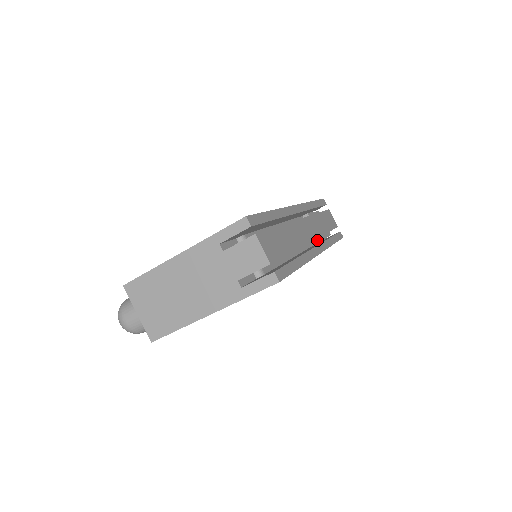
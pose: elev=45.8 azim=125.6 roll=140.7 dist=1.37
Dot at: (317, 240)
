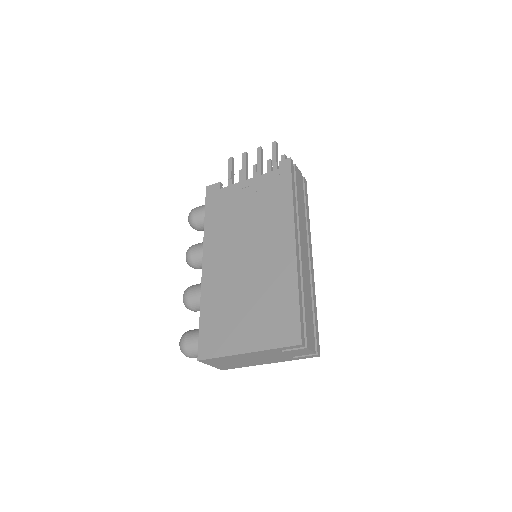
Dot at: occluded
